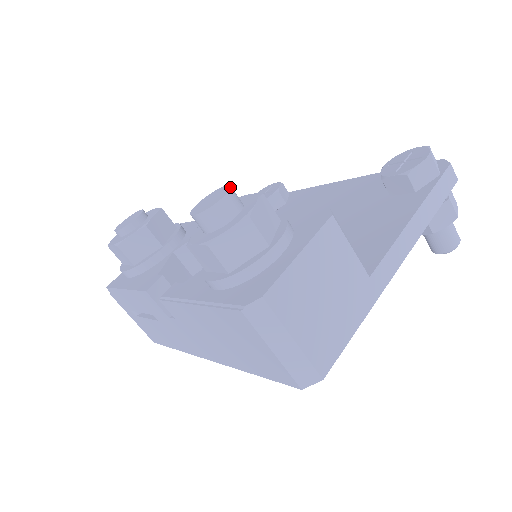
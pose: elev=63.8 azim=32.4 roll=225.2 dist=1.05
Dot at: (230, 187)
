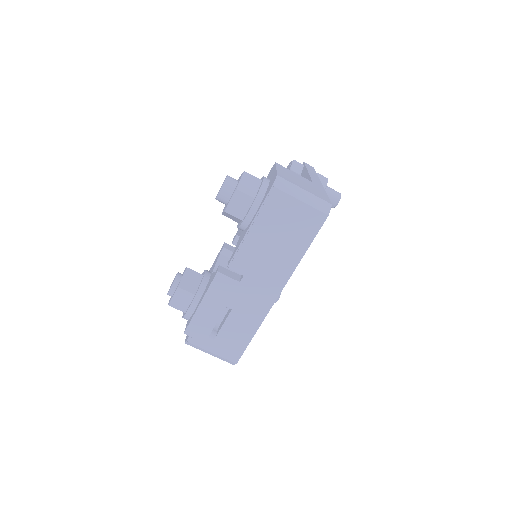
Dot at: occluded
